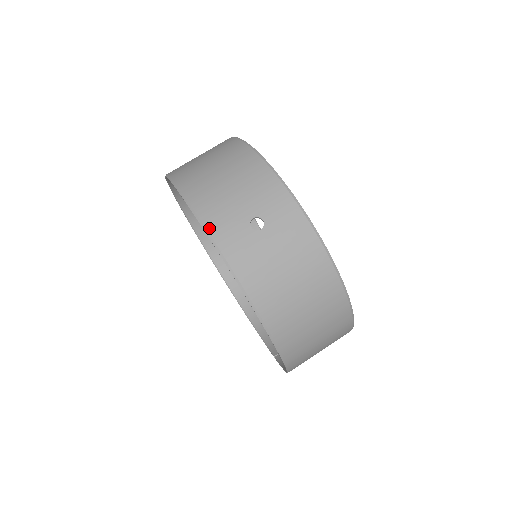
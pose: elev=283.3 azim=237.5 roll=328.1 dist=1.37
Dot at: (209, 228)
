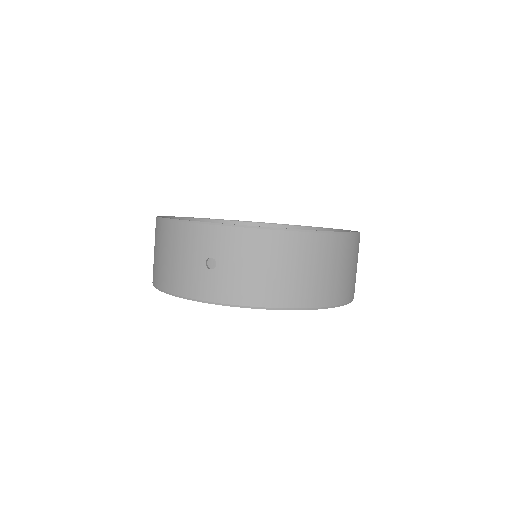
Dot at: (192, 297)
